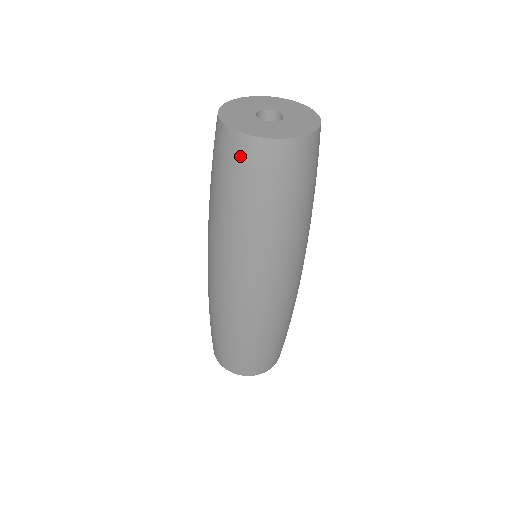
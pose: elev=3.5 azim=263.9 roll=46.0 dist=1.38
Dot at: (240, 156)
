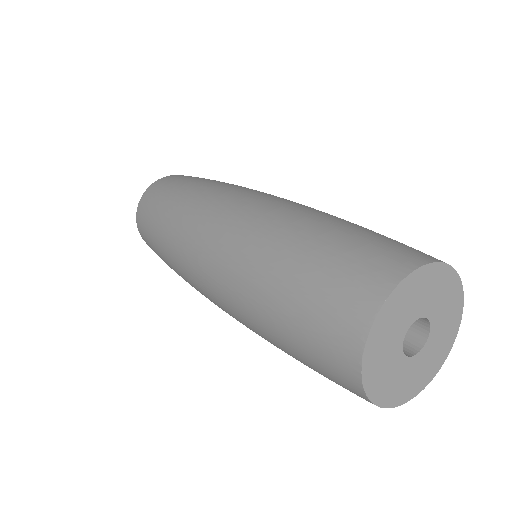
Dot at: occluded
